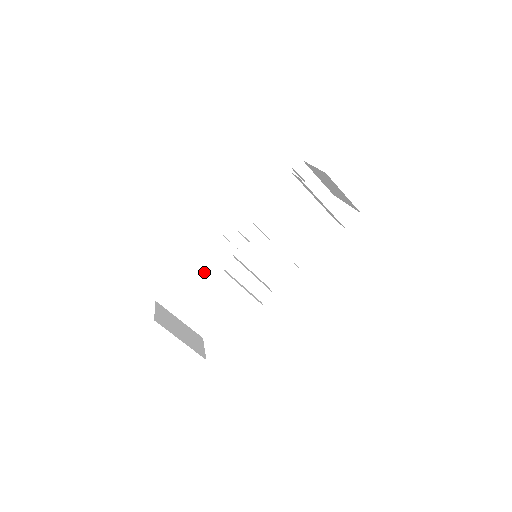
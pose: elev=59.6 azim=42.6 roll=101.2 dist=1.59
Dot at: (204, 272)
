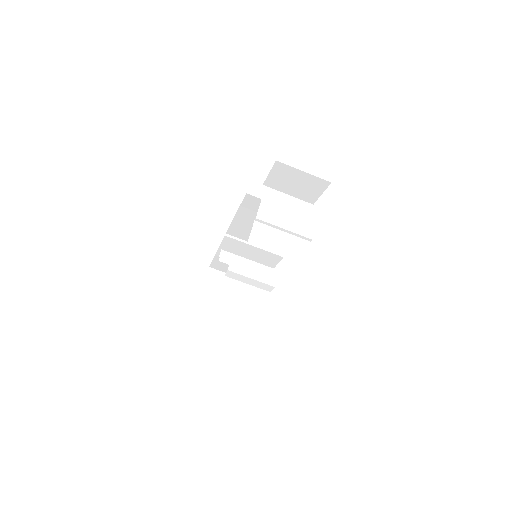
Dot at: occluded
